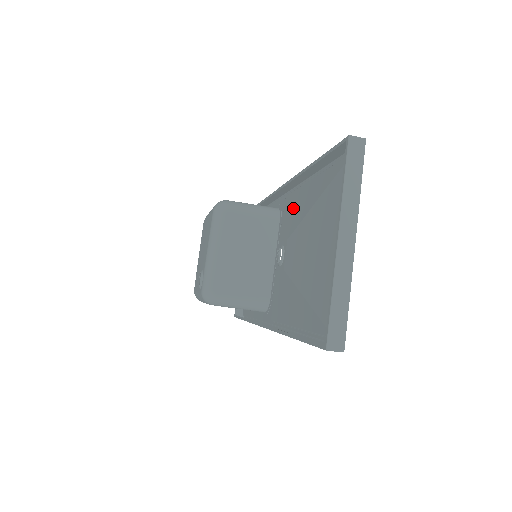
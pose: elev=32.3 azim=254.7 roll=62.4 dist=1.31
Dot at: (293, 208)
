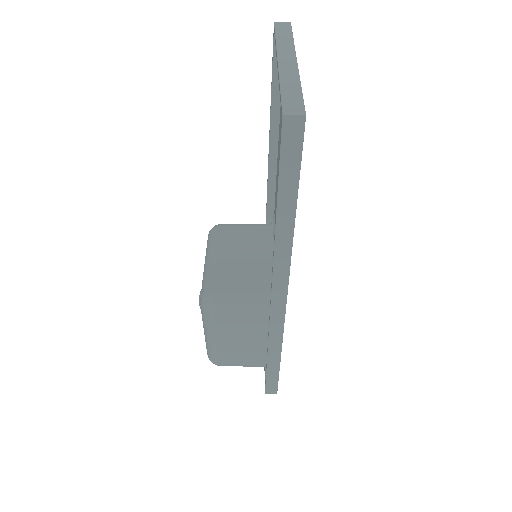
Dot at: occluded
